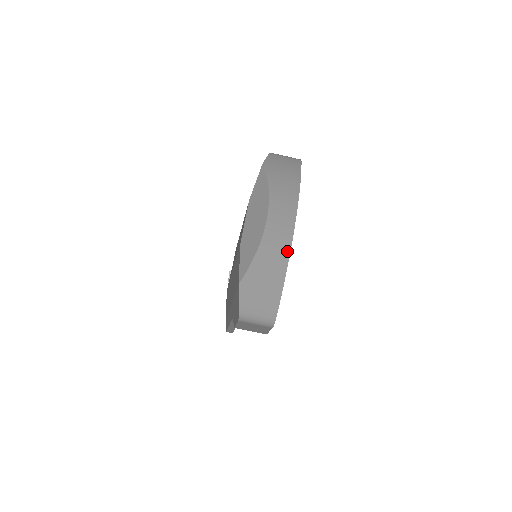
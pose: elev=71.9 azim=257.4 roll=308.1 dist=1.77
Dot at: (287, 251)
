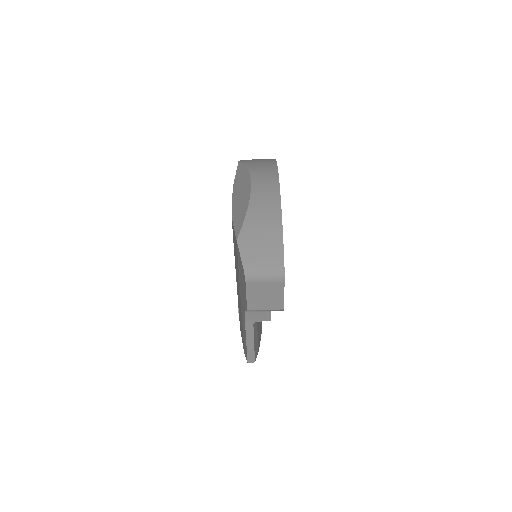
Dot at: (277, 203)
